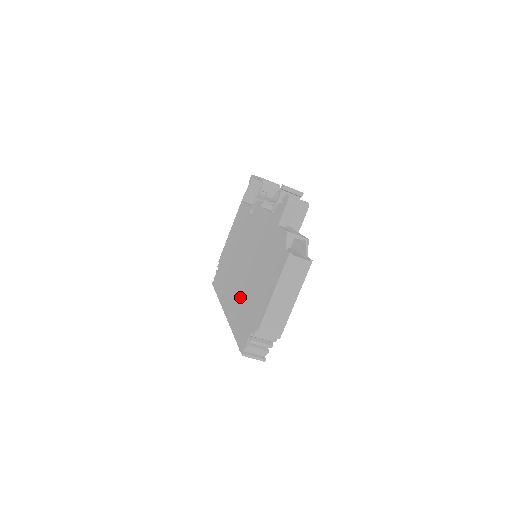
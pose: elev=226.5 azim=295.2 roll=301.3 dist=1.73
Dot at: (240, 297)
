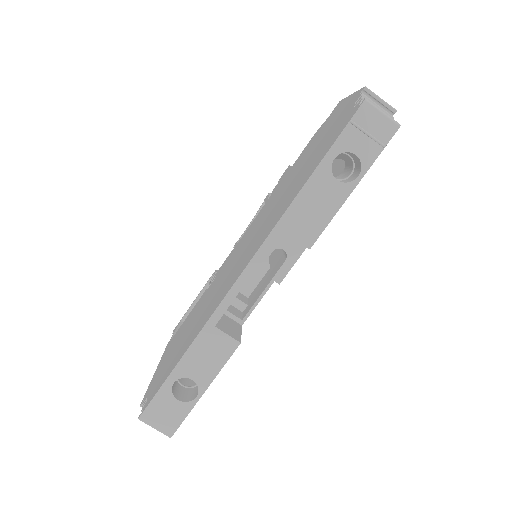
Dot at: (277, 208)
